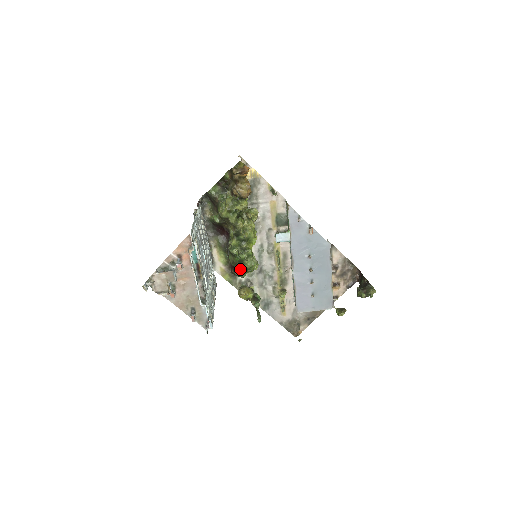
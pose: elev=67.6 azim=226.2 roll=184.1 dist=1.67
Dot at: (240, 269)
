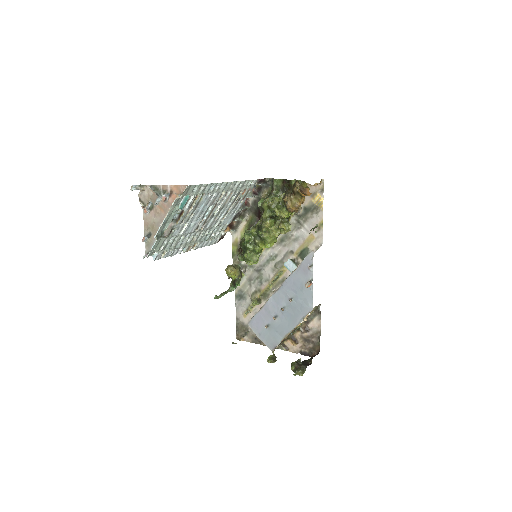
Dot at: (241, 252)
